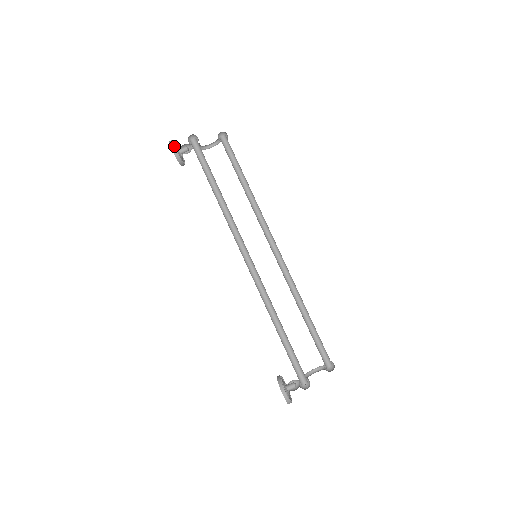
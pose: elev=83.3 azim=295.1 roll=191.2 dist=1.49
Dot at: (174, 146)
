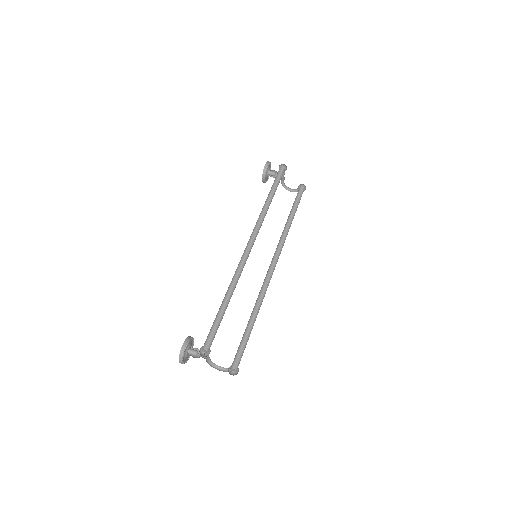
Dot at: (269, 163)
